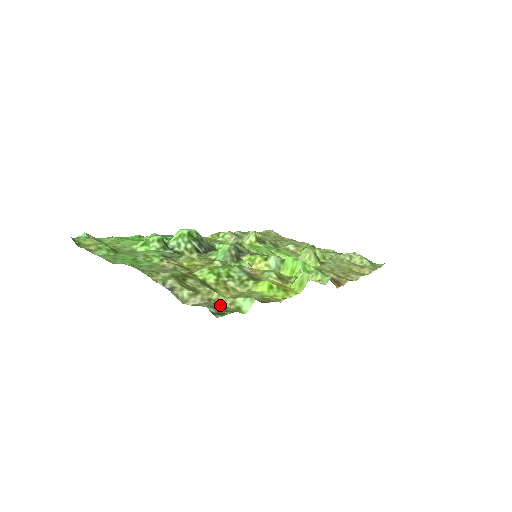
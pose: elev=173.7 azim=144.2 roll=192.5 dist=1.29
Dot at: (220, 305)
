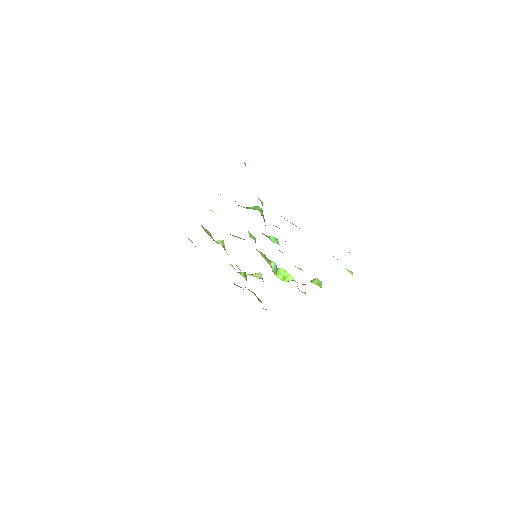
Dot at: occluded
